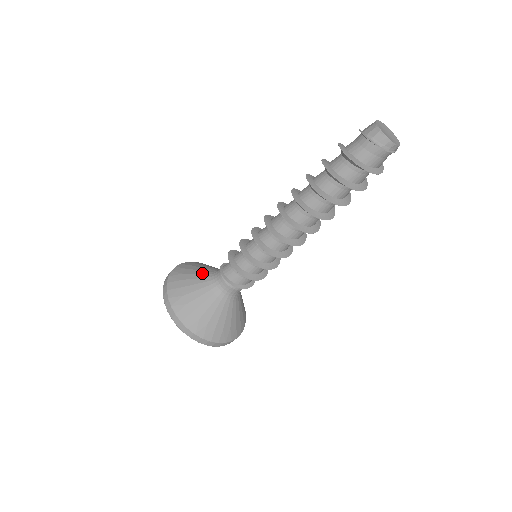
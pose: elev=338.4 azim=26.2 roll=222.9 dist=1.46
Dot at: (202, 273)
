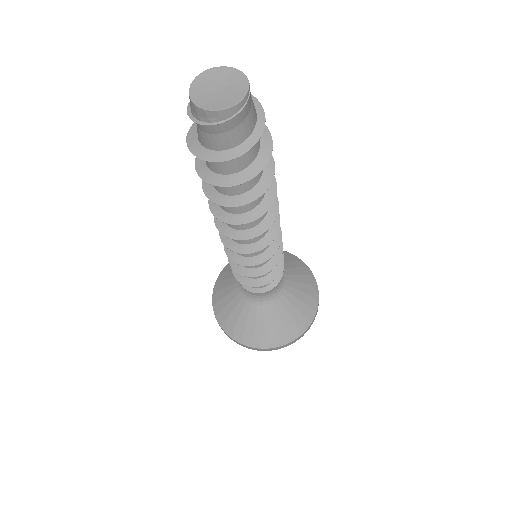
Dot at: occluded
